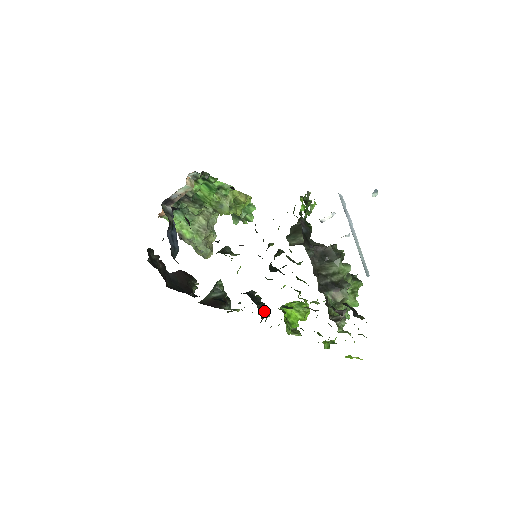
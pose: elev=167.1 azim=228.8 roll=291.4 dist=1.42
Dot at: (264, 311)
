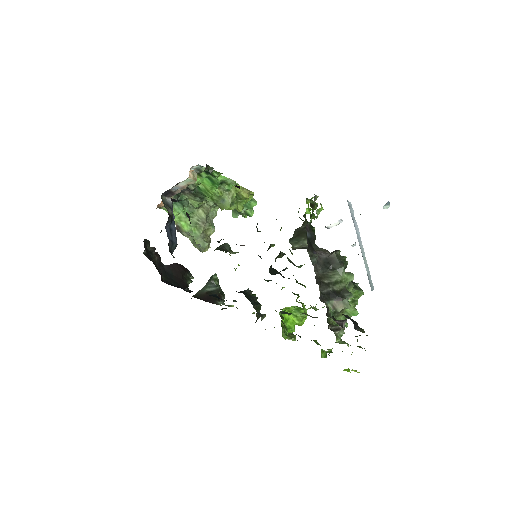
Dot at: occluded
